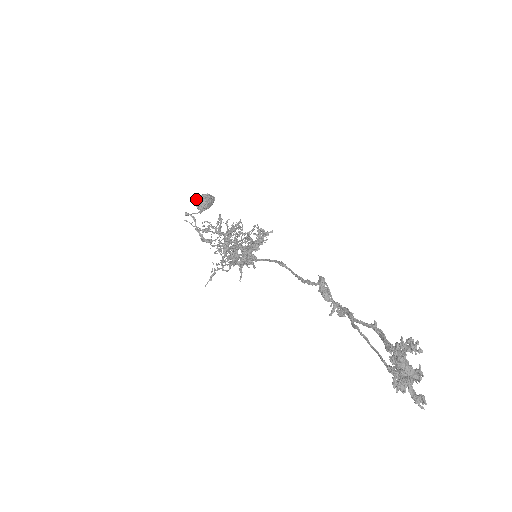
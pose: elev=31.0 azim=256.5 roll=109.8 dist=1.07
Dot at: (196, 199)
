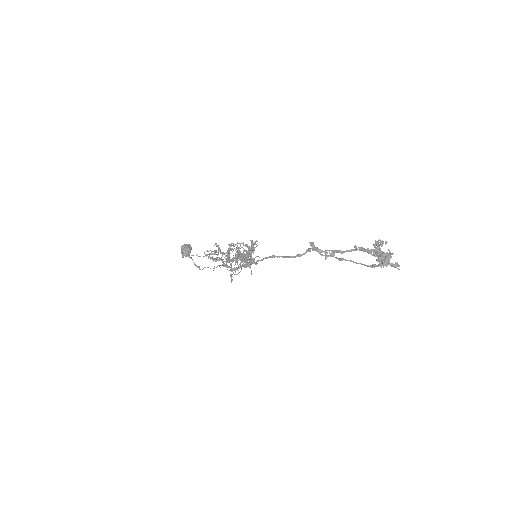
Dot at: occluded
